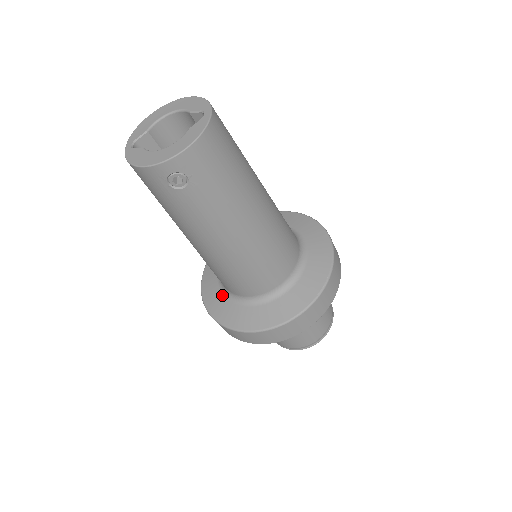
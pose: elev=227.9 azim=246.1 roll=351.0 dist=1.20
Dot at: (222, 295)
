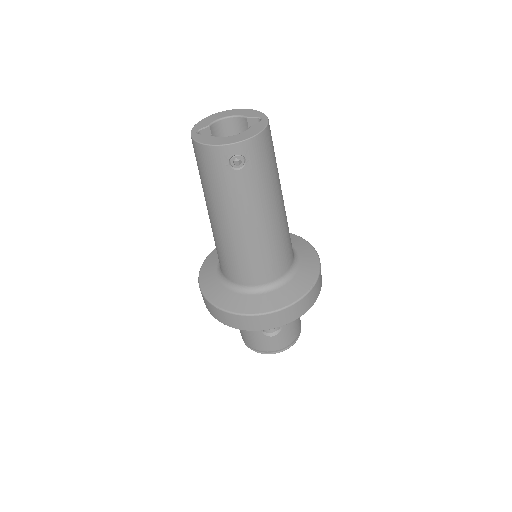
Dot at: (223, 286)
